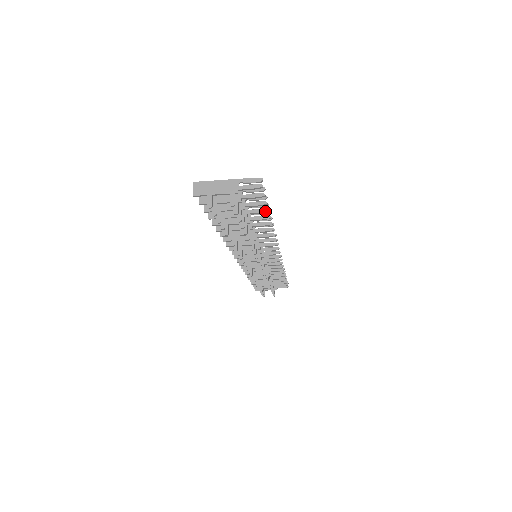
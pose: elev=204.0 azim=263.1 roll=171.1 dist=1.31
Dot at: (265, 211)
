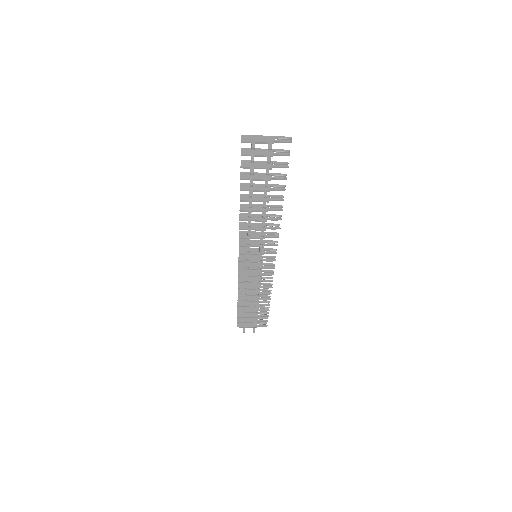
Dot at: (284, 178)
